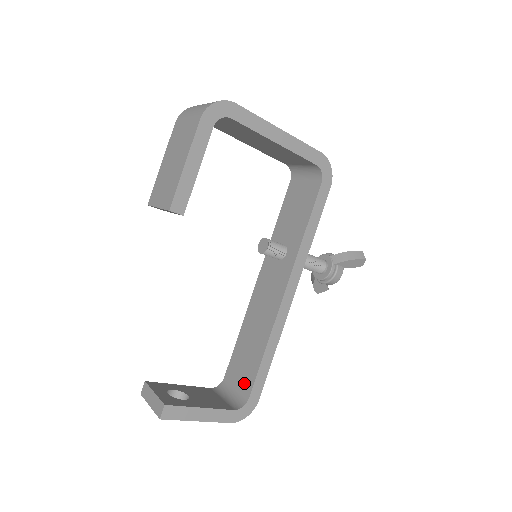
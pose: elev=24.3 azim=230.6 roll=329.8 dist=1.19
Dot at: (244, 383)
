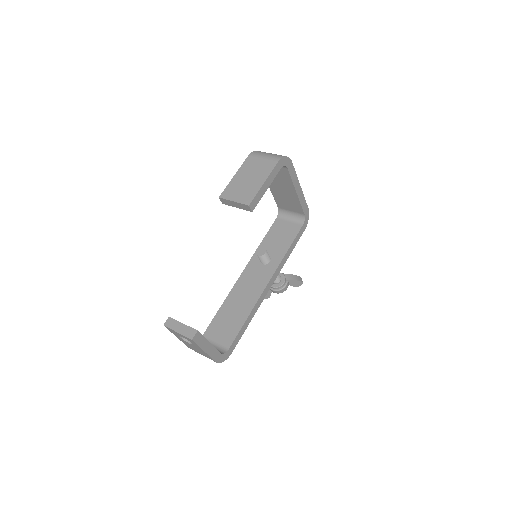
Dot at: (225, 339)
